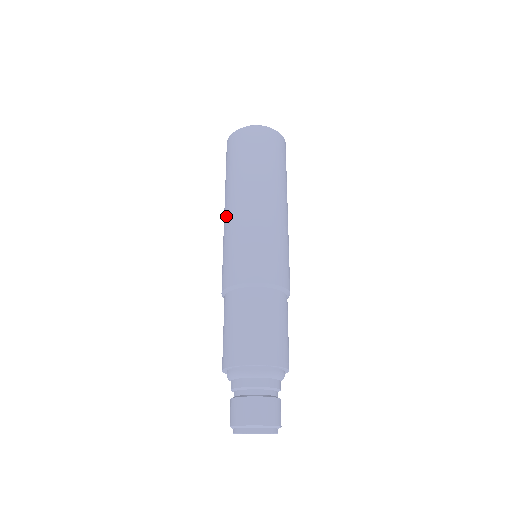
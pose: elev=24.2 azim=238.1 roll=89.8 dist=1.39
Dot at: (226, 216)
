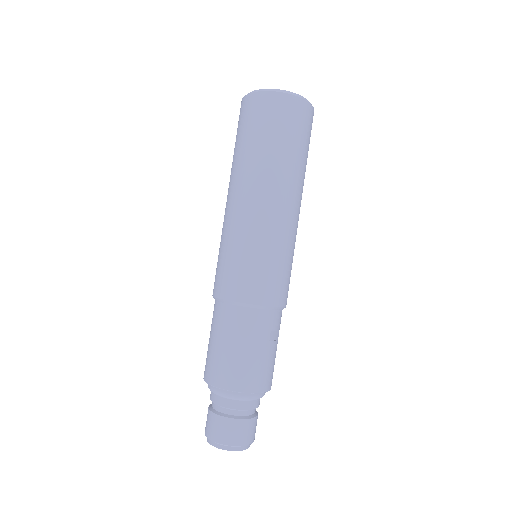
Dot at: occluded
